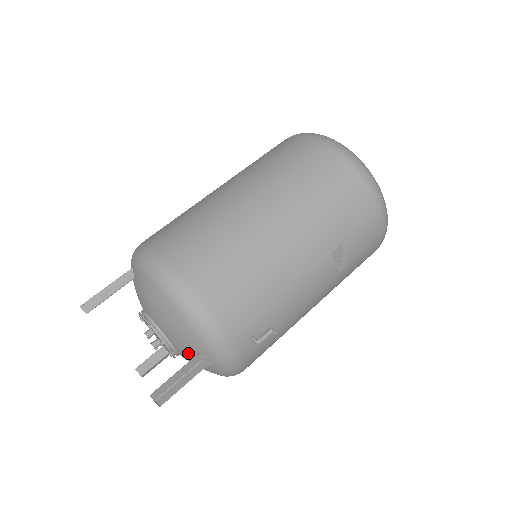
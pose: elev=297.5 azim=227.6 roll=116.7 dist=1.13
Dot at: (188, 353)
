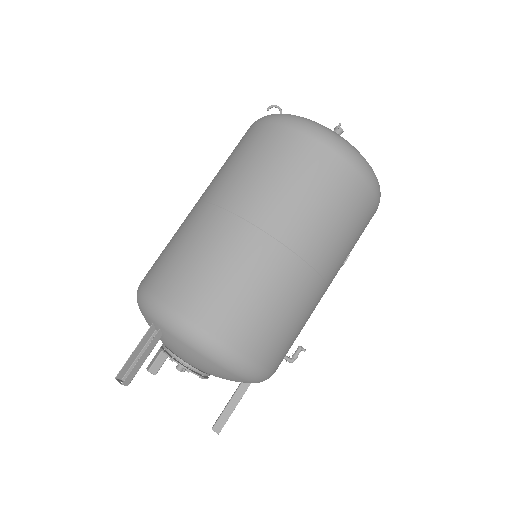
Dot at: occluded
